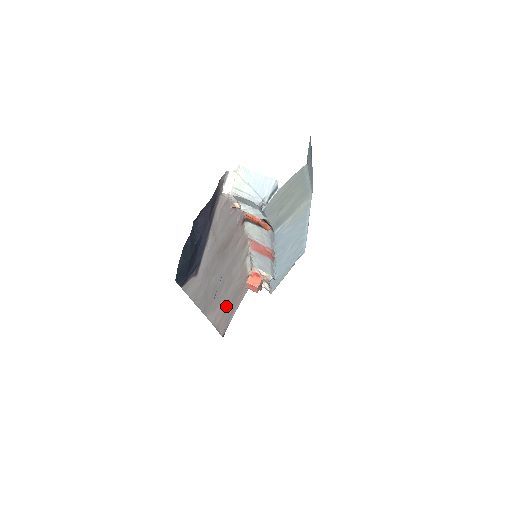
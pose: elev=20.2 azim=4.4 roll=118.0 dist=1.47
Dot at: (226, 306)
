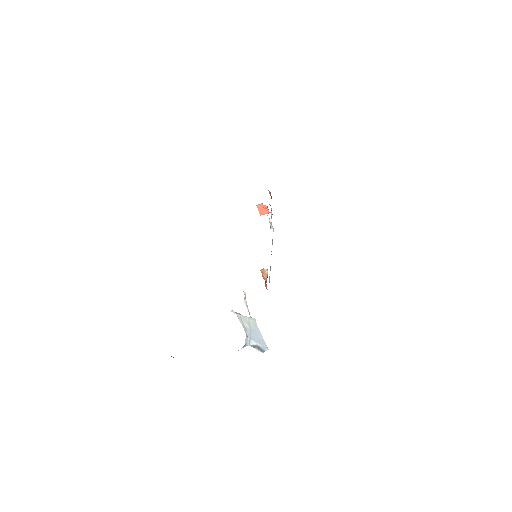
Dot at: occluded
